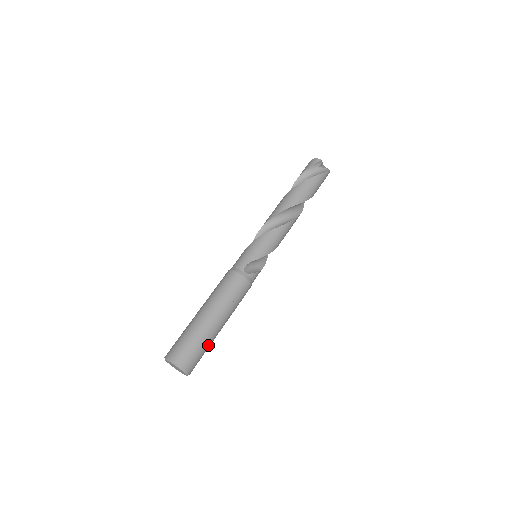
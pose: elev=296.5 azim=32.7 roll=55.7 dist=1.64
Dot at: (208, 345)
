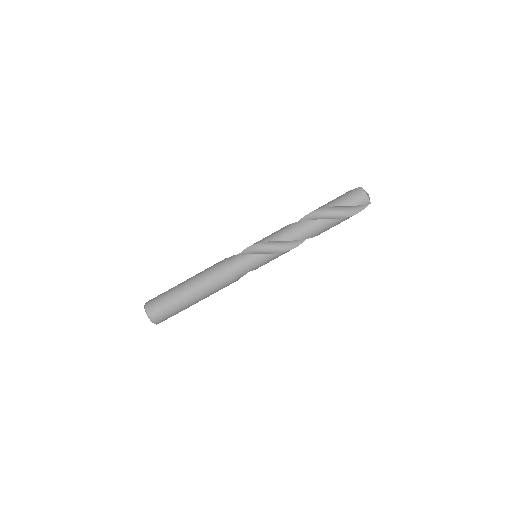
Dot at: occluded
